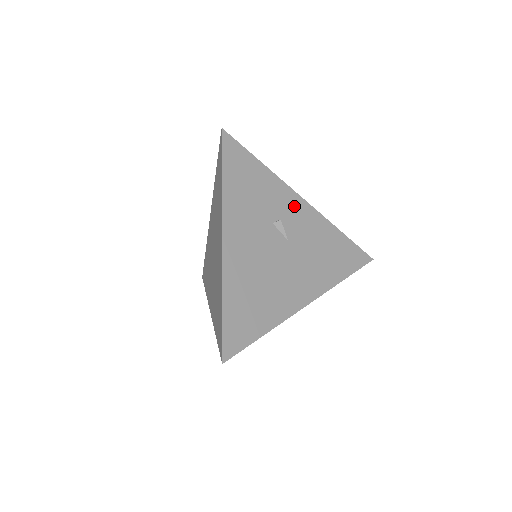
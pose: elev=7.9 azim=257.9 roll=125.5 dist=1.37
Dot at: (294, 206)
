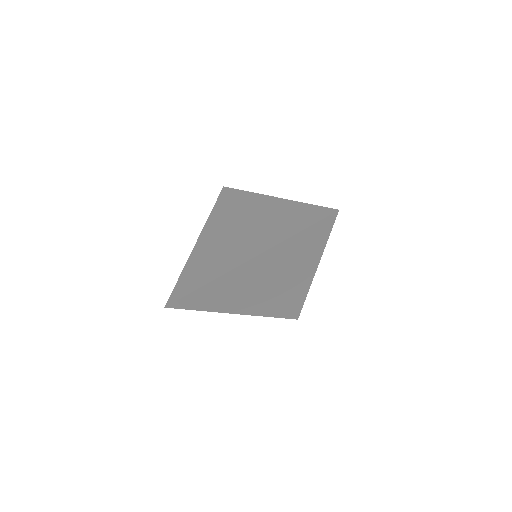
Dot at: occluded
